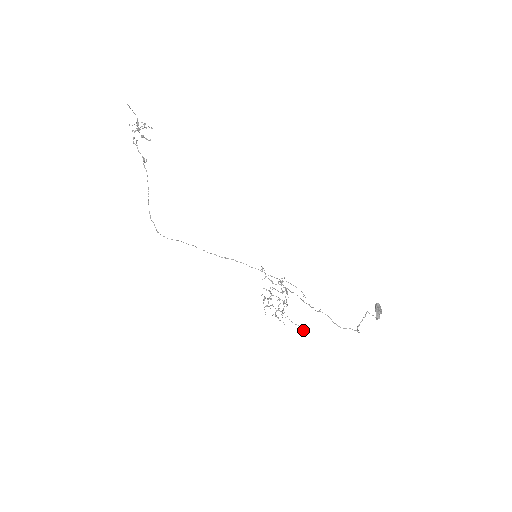
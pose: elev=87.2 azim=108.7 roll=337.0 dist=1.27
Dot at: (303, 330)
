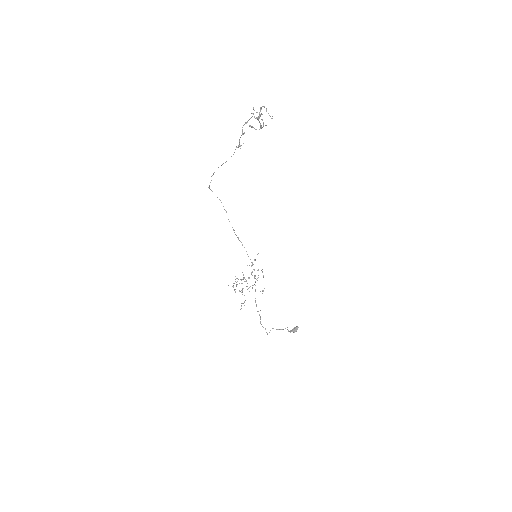
Dot at: occluded
